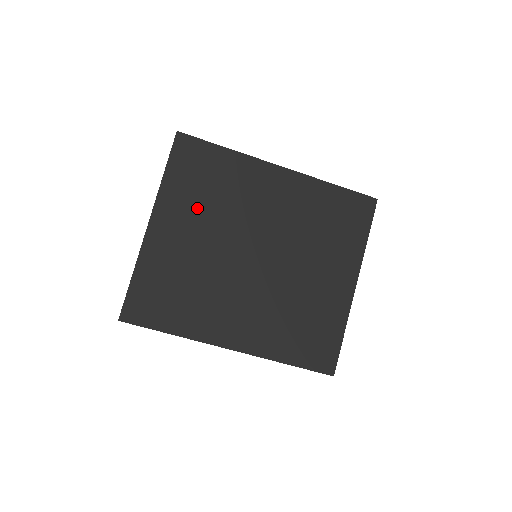
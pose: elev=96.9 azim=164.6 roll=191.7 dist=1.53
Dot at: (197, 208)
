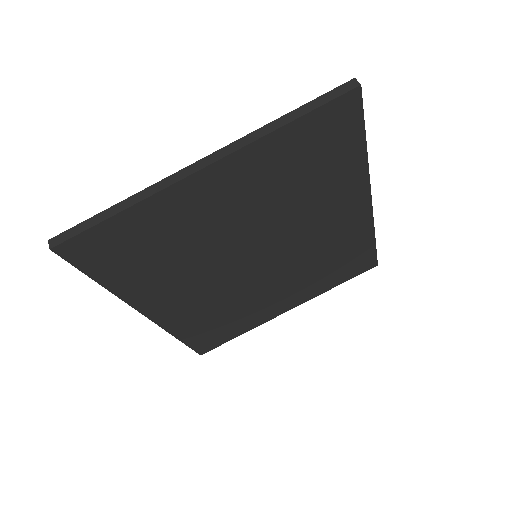
Dot at: (268, 187)
